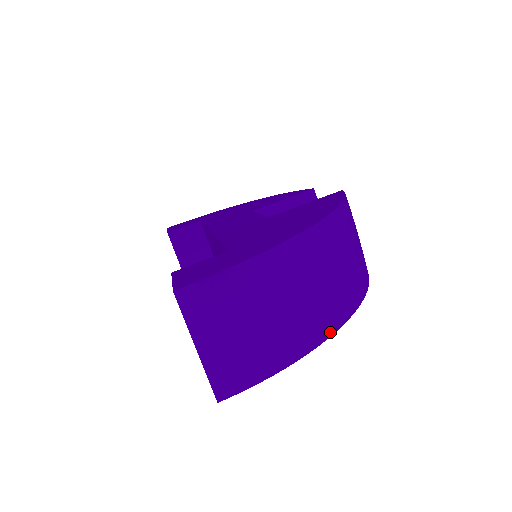
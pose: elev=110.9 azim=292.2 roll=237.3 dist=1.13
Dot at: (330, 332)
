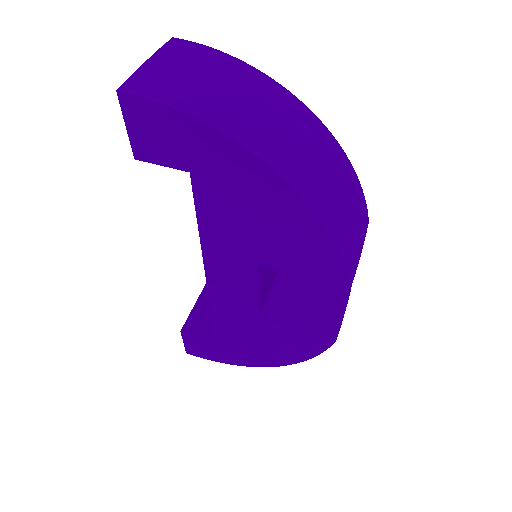
Dot at: (253, 150)
